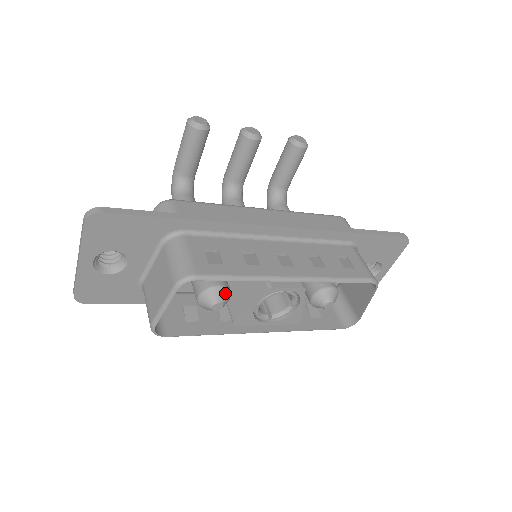
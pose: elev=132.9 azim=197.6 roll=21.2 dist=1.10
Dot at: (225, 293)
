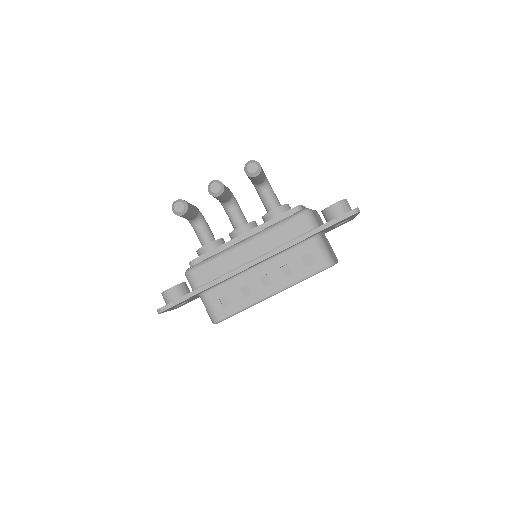
Dot at: occluded
